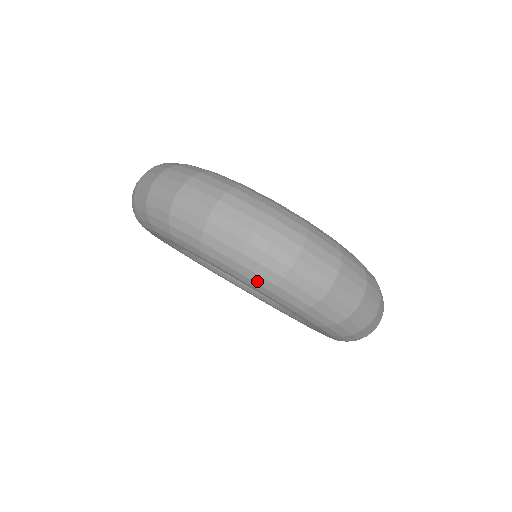
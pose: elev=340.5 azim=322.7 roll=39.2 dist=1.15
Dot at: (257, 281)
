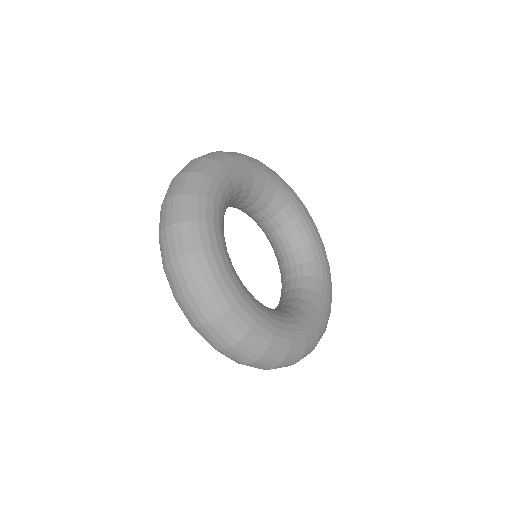
Dot at: occluded
